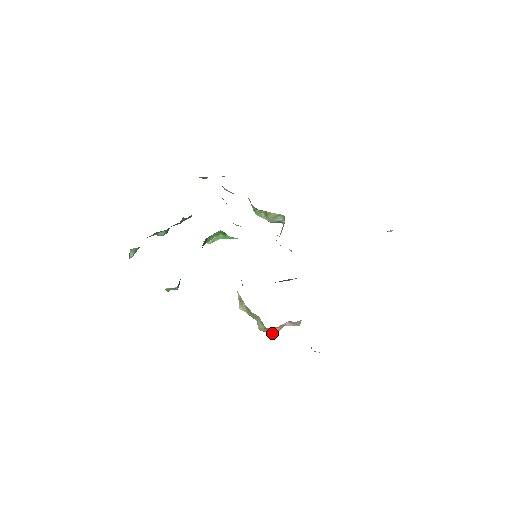
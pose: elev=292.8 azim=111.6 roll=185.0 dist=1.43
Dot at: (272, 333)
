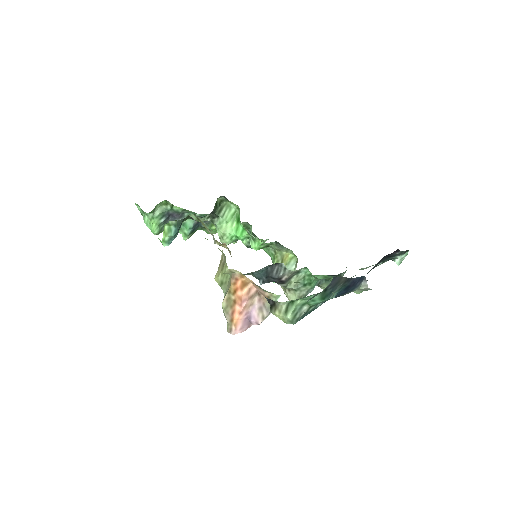
Dot at: (234, 319)
